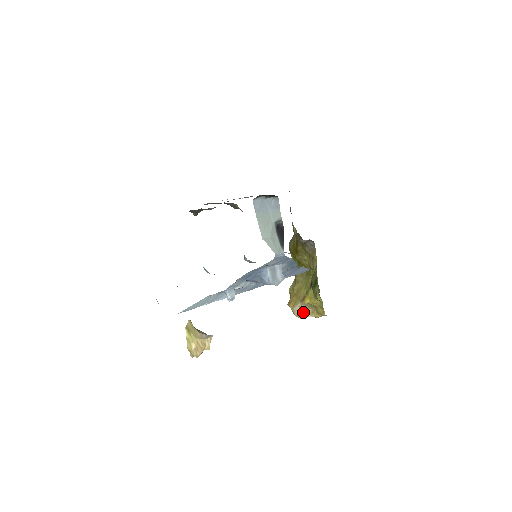
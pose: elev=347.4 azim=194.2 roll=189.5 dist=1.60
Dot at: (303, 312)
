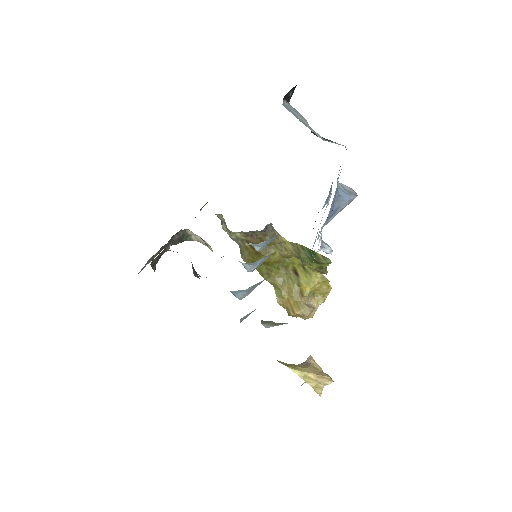
Dot at: (311, 307)
